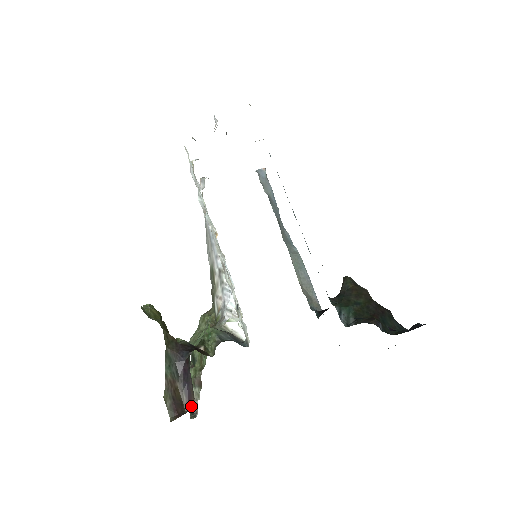
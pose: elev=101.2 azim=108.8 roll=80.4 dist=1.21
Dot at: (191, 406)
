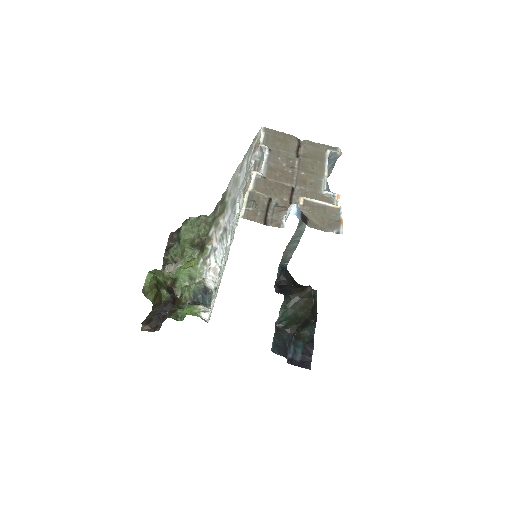
Dot at: (157, 324)
